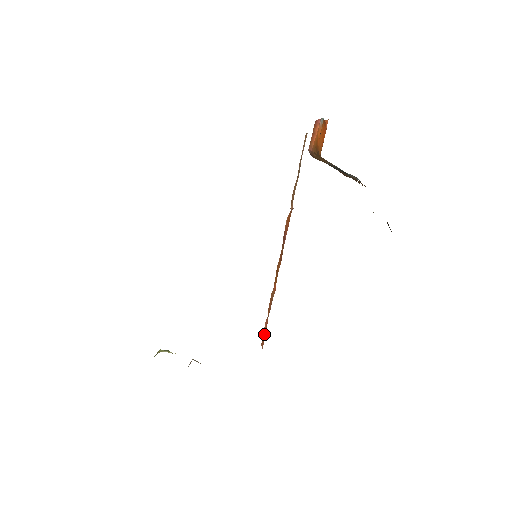
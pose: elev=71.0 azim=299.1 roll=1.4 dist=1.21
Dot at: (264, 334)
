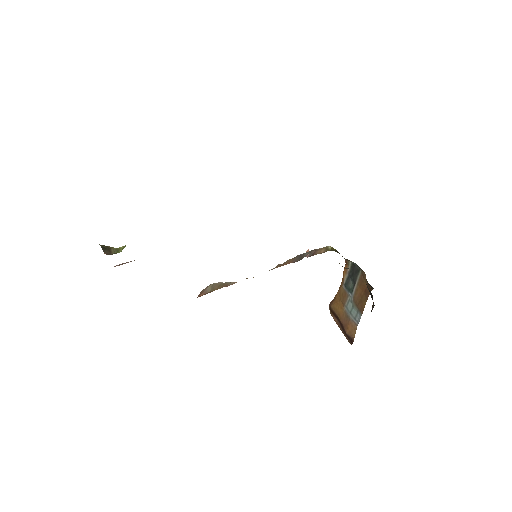
Dot at: occluded
